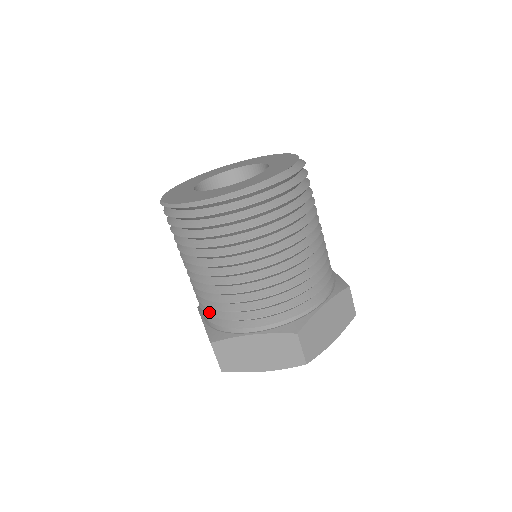
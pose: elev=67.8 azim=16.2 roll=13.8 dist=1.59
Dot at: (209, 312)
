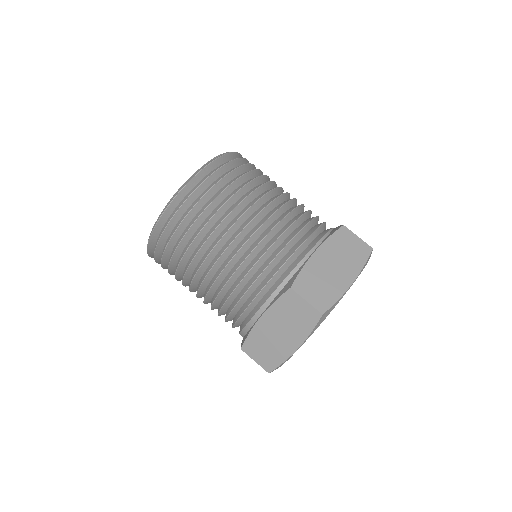
Dot at: (232, 324)
